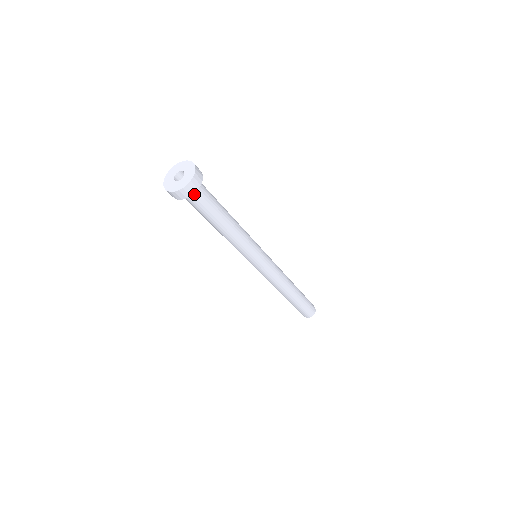
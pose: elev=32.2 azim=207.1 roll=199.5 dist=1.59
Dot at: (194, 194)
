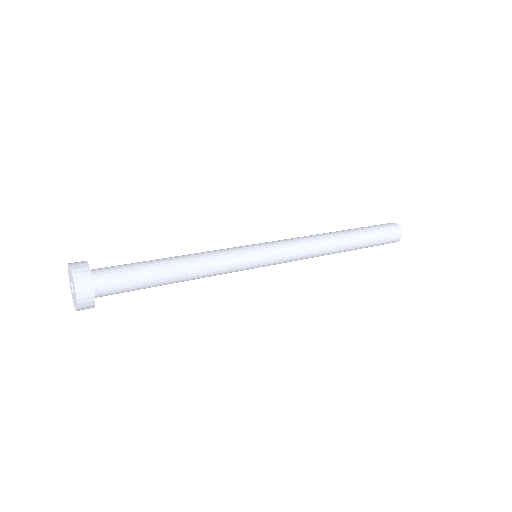
Dot at: (102, 295)
